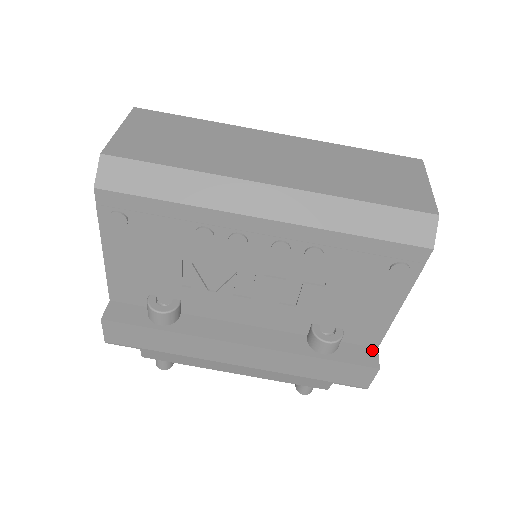
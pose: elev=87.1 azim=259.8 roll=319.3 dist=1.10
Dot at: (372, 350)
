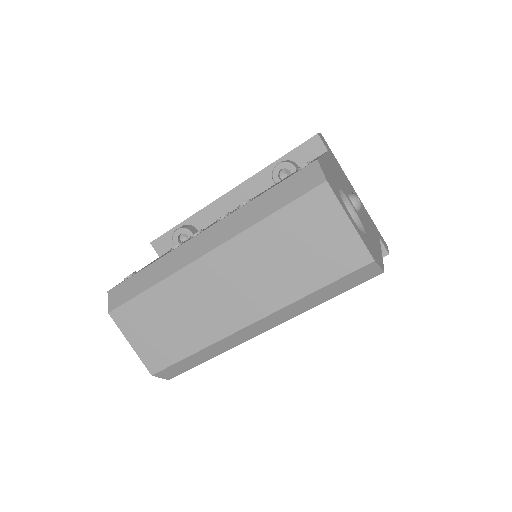
Dot at: occluded
